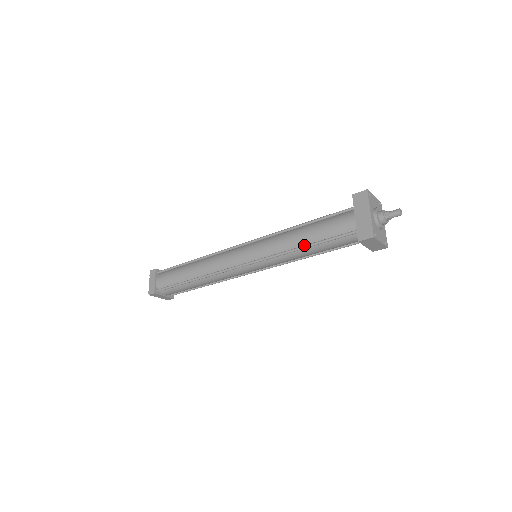
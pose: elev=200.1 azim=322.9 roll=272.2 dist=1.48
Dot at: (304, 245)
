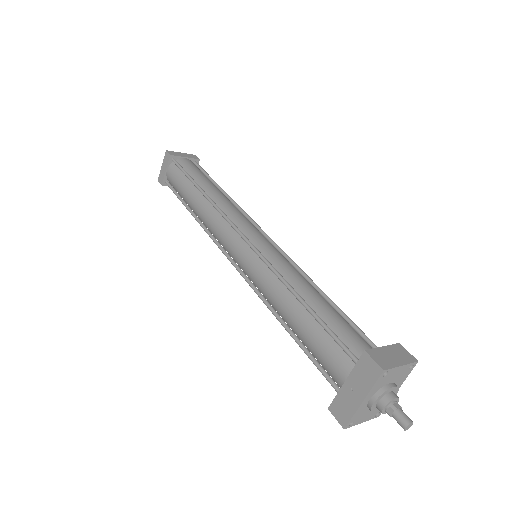
Dot at: (287, 327)
